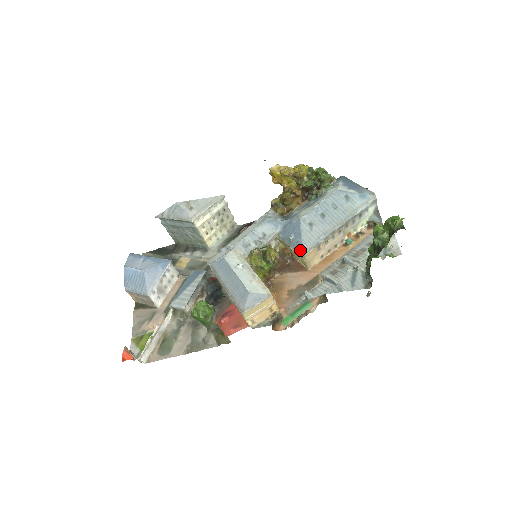
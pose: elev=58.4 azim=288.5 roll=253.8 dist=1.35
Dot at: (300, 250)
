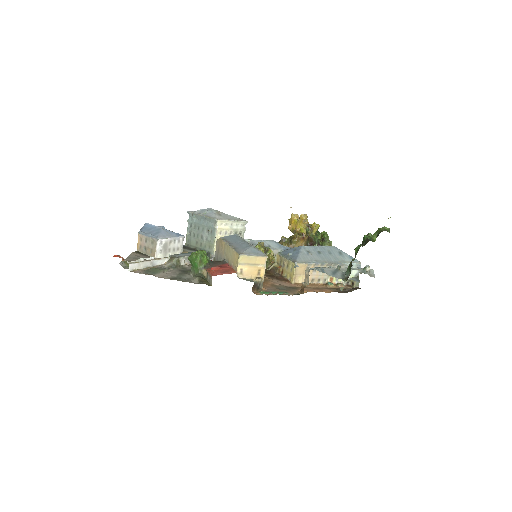
Dot at: (295, 260)
